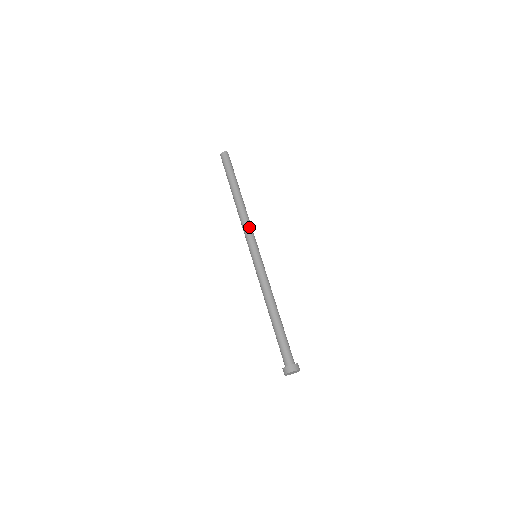
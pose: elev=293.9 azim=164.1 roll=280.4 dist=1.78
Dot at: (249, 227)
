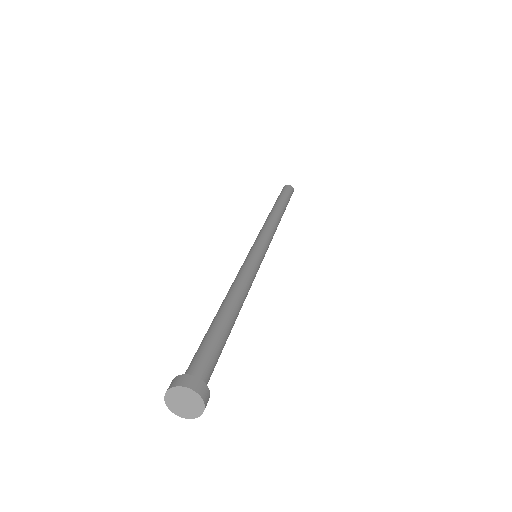
Dot at: (273, 234)
